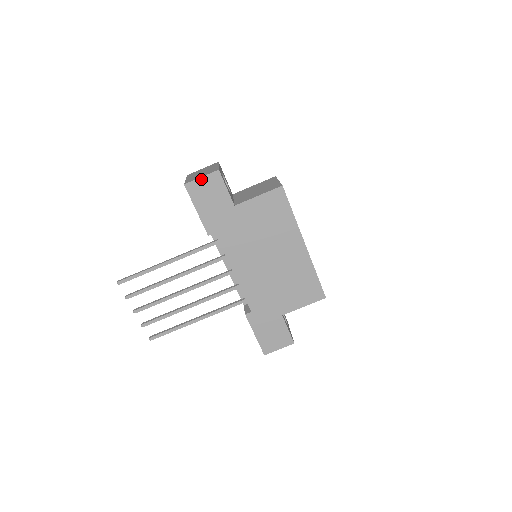
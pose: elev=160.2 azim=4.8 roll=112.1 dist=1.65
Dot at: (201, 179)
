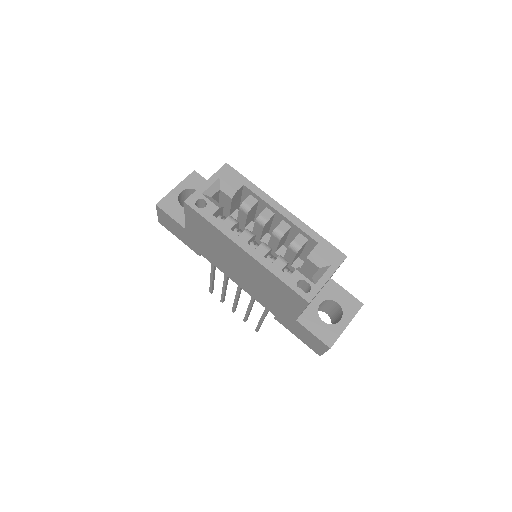
Dot at: (159, 215)
